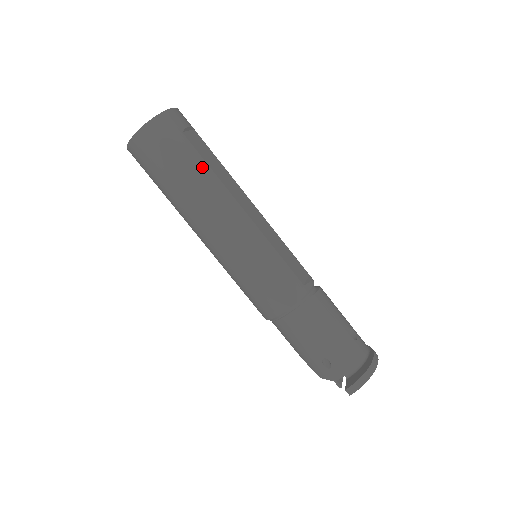
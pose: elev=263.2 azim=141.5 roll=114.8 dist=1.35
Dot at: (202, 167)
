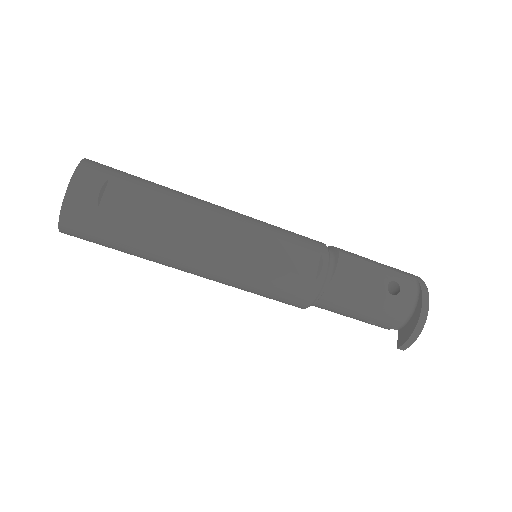
Dot at: (142, 231)
